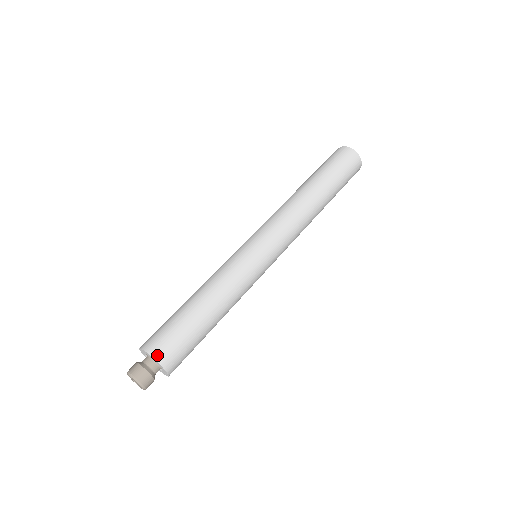
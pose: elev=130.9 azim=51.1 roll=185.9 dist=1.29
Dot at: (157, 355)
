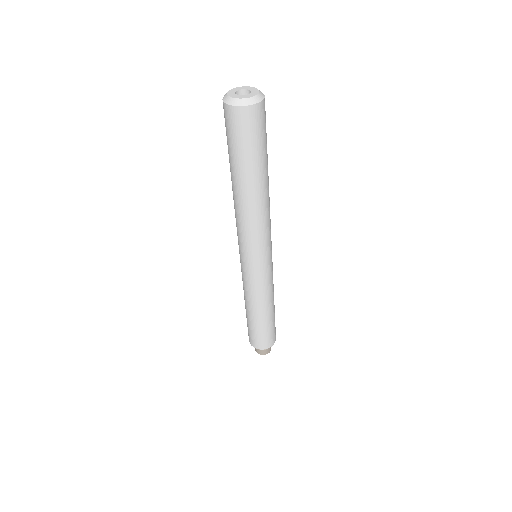
Dot at: (268, 347)
